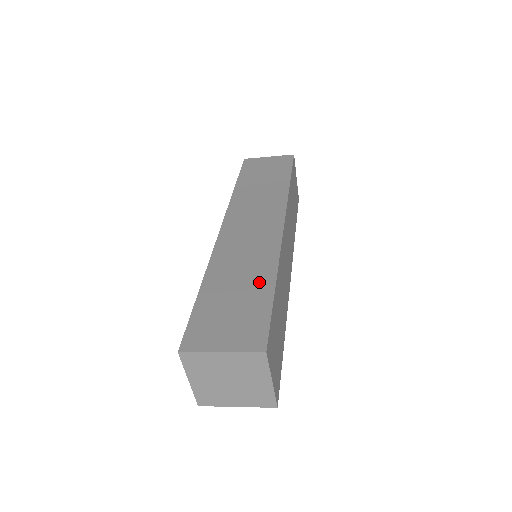
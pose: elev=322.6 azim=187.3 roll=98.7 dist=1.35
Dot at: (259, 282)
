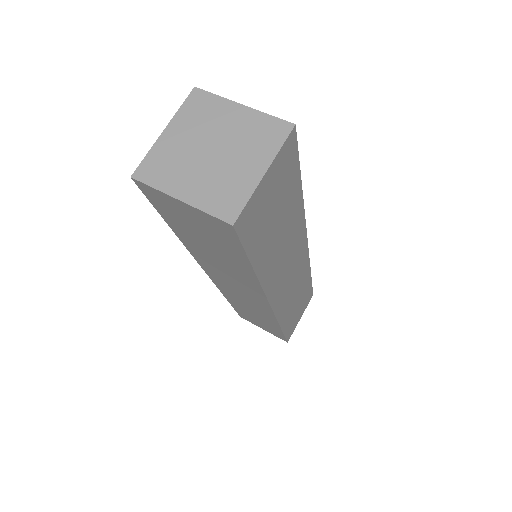
Dot at: occluded
